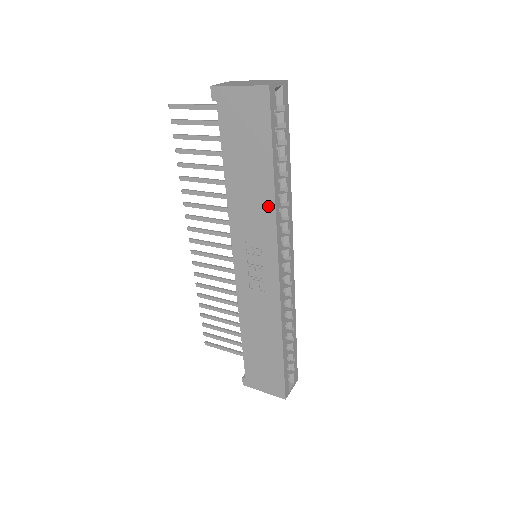
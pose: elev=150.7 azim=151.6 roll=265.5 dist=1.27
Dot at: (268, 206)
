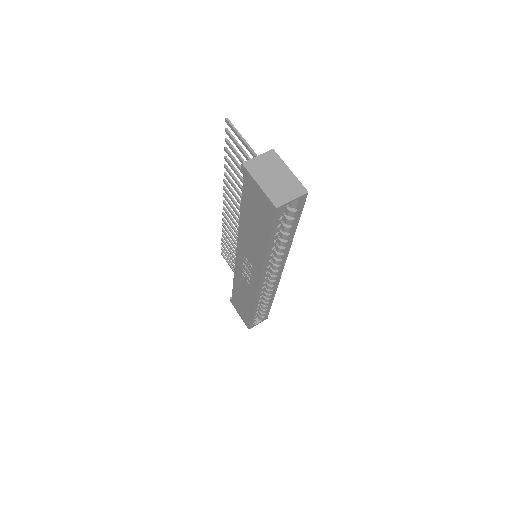
Dot at: (260, 256)
